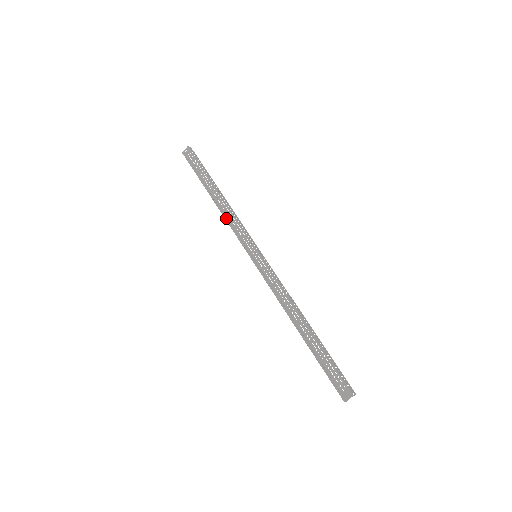
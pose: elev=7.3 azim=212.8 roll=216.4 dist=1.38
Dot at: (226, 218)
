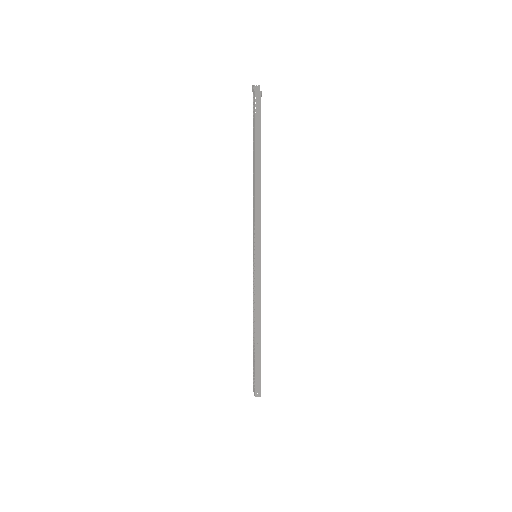
Dot at: (253, 201)
